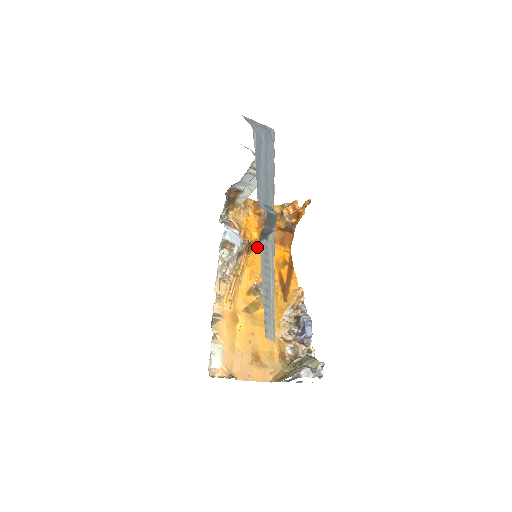
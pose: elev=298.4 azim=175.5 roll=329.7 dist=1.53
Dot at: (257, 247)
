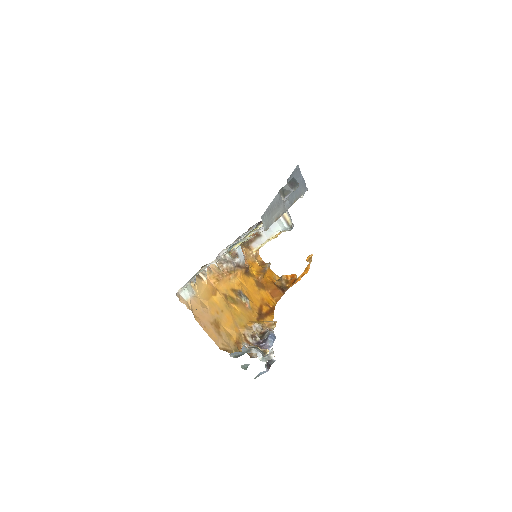
Dot at: (252, 279)
